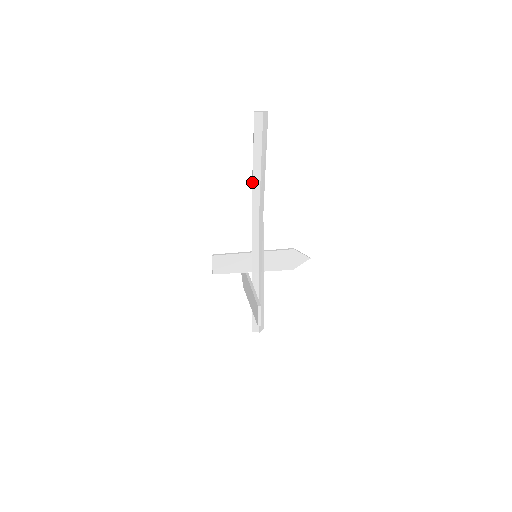
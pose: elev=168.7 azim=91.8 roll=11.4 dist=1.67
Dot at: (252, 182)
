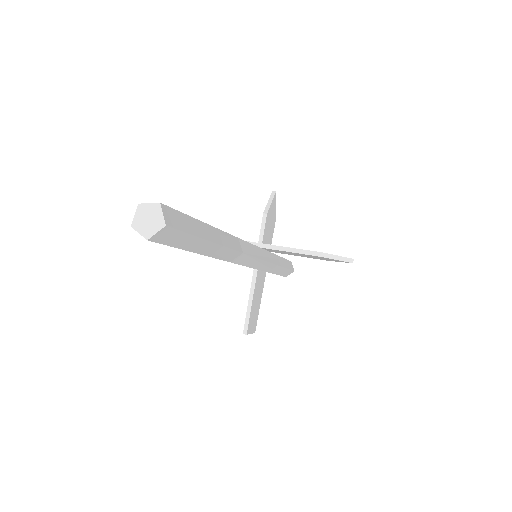
Dot at: occluded
